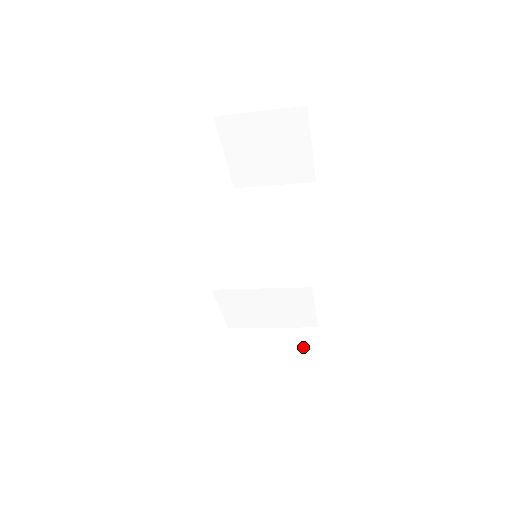
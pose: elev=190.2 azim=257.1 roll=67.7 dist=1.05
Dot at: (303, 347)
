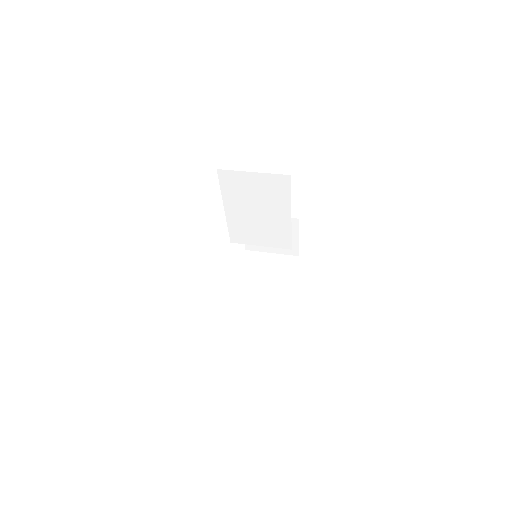
Dot at: occluded
